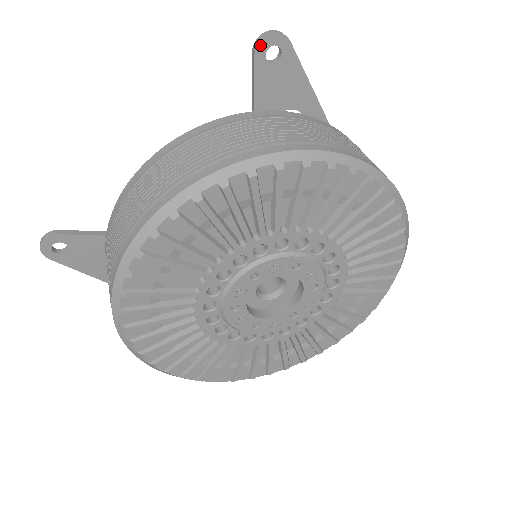
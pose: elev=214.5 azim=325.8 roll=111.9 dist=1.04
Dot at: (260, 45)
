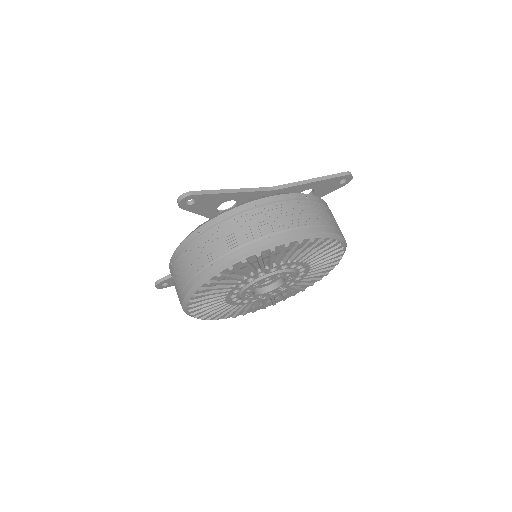
Dot at: (180, 205)
